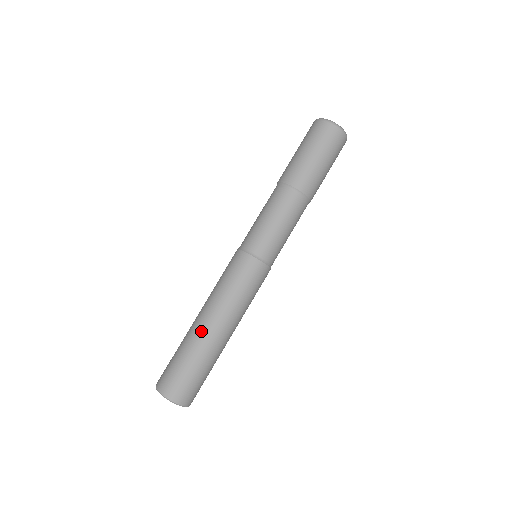
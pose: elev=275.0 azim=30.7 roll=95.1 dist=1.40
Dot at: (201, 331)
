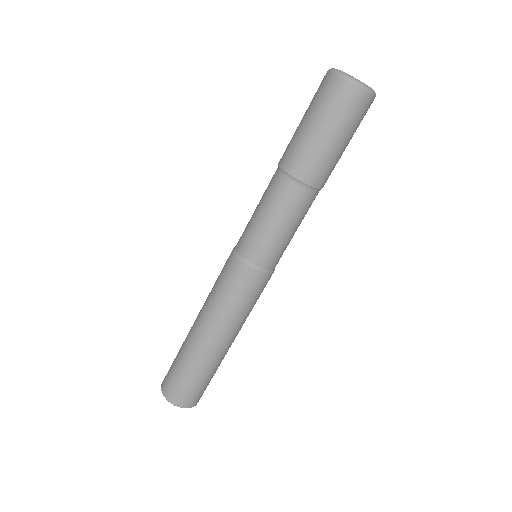
Dot at: (206, 349)
